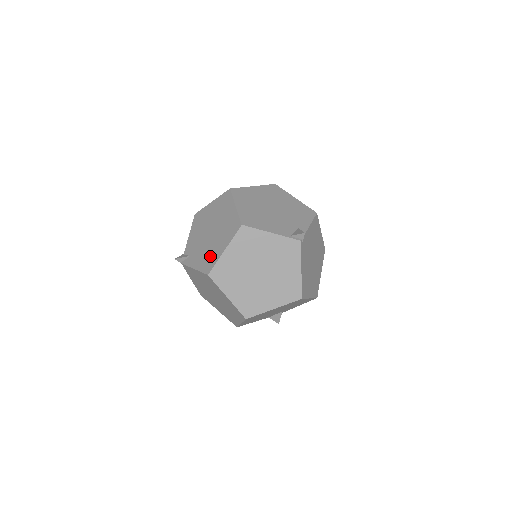
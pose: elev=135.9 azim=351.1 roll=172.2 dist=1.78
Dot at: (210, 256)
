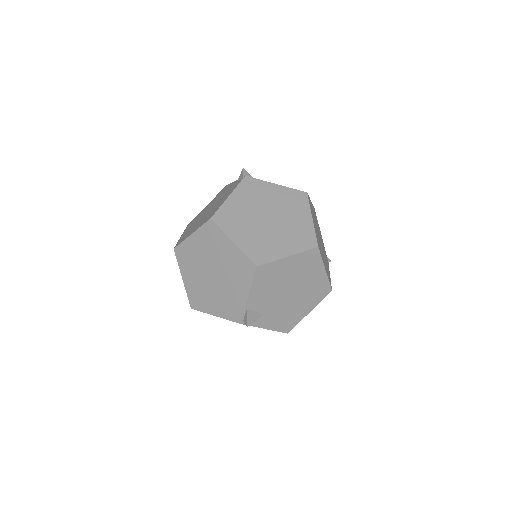
Dot at: occluded
